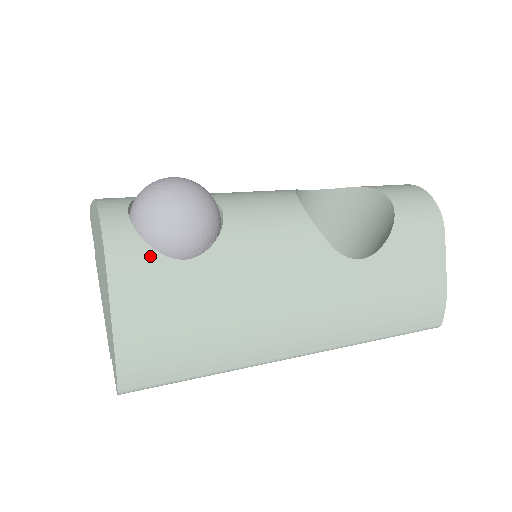
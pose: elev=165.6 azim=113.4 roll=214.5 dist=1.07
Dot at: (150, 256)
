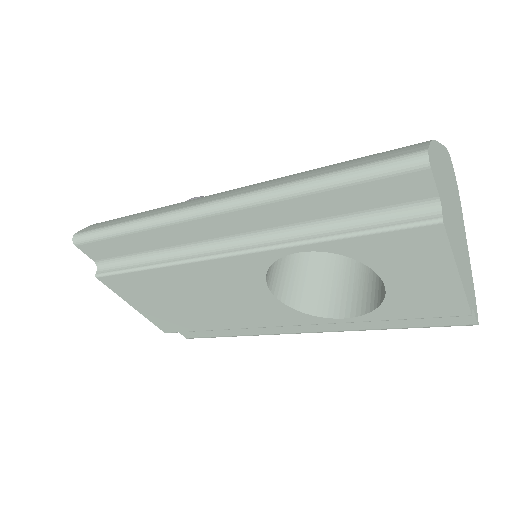
Dot at: occluded
